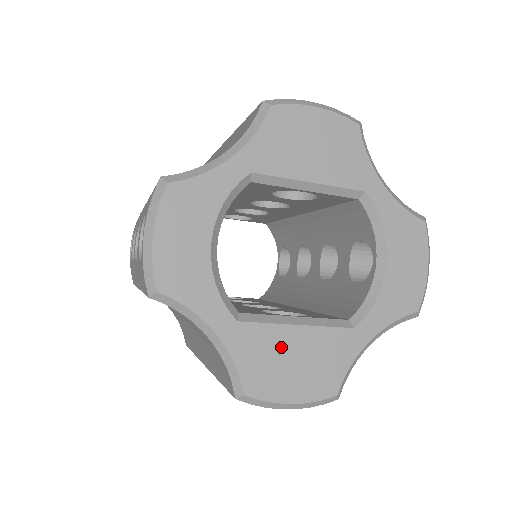
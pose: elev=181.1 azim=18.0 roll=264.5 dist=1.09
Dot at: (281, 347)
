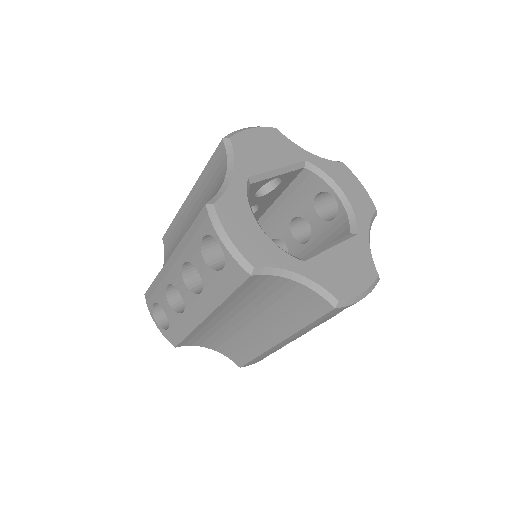
Dot at: (334, 264)
